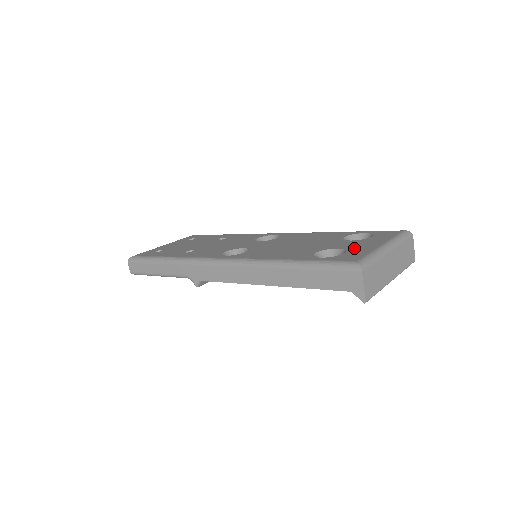
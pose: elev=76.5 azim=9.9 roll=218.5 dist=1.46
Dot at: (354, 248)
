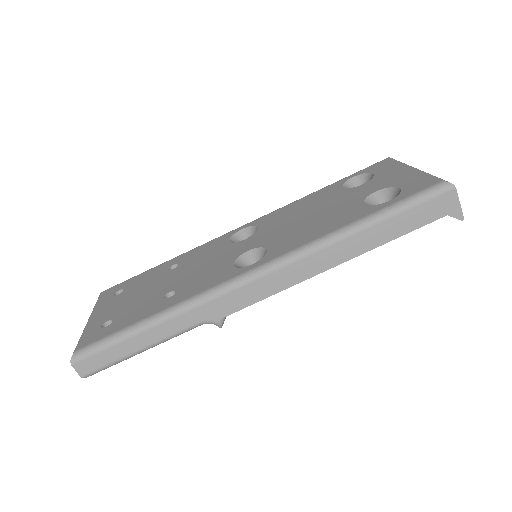
Dot at: (394, 182)
